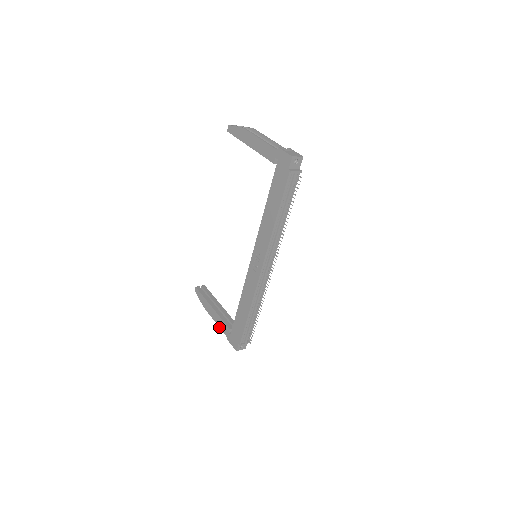
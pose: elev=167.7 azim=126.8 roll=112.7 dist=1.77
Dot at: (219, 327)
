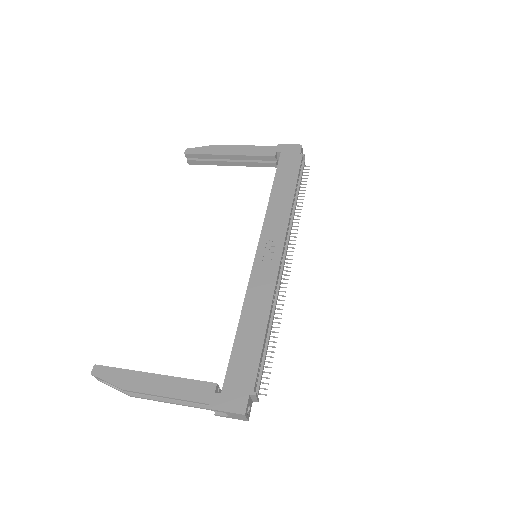
Dot at: (182, 399)
